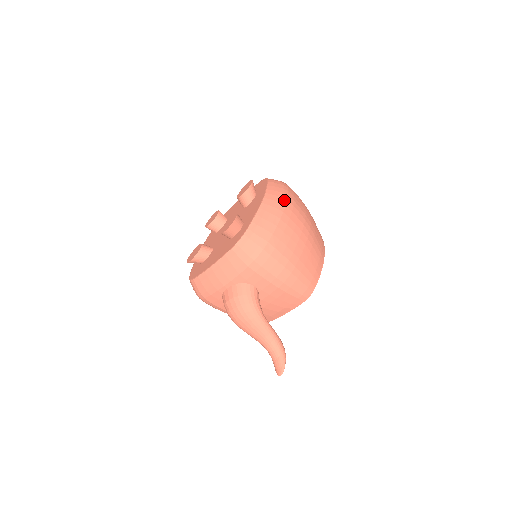
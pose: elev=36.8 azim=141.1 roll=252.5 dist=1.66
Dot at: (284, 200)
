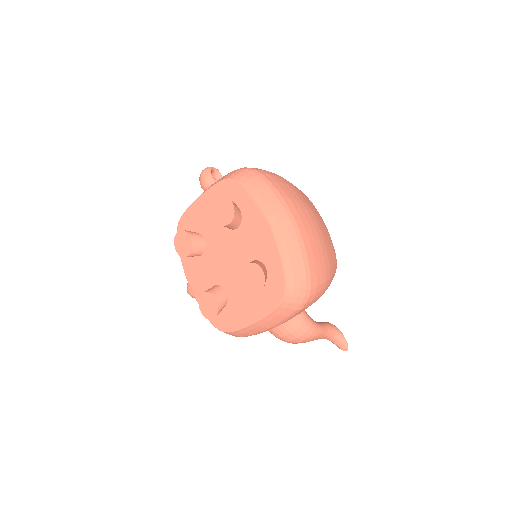
Dot at: (288, 212)
